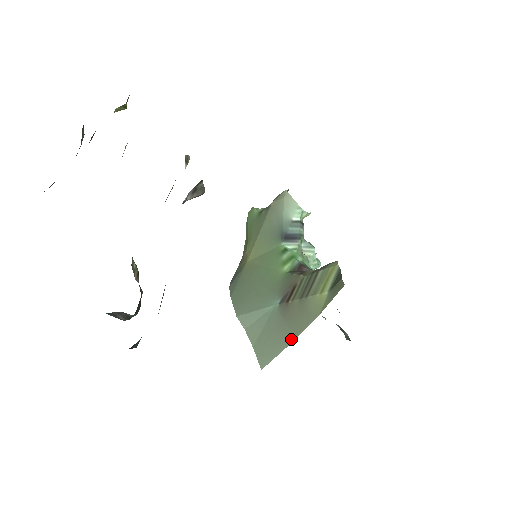
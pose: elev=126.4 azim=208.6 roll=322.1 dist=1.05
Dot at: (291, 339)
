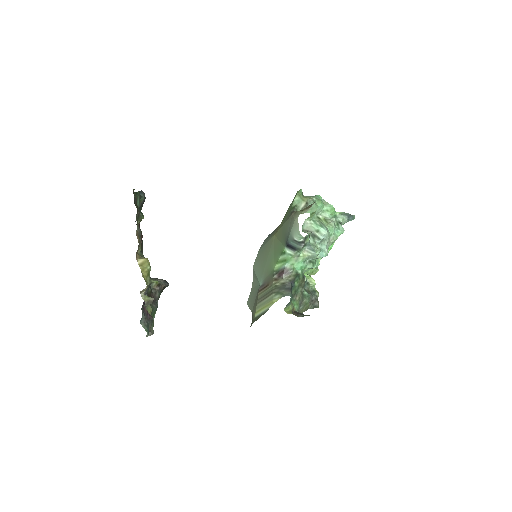
Dot at: (252, 310)
